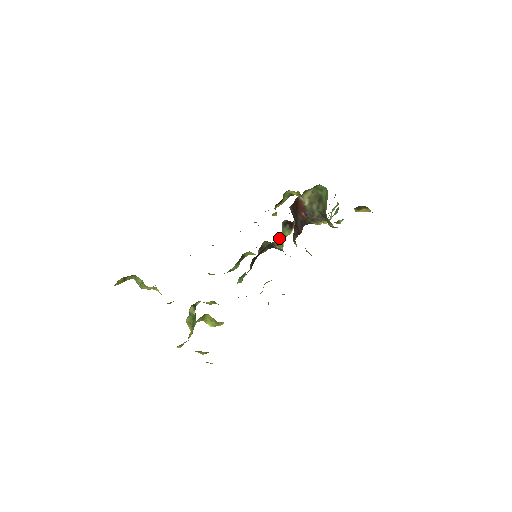
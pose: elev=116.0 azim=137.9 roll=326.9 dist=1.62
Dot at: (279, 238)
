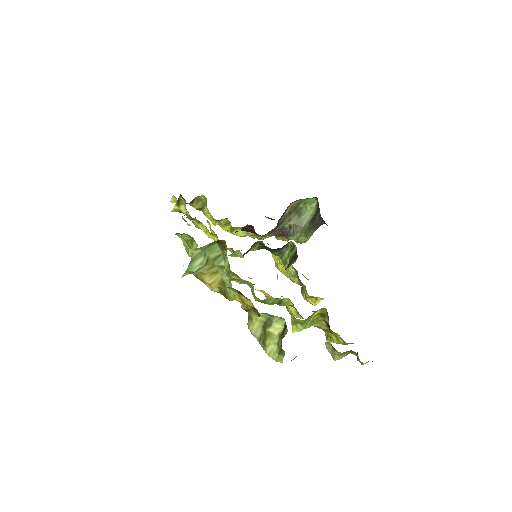
Dot at: occluded
